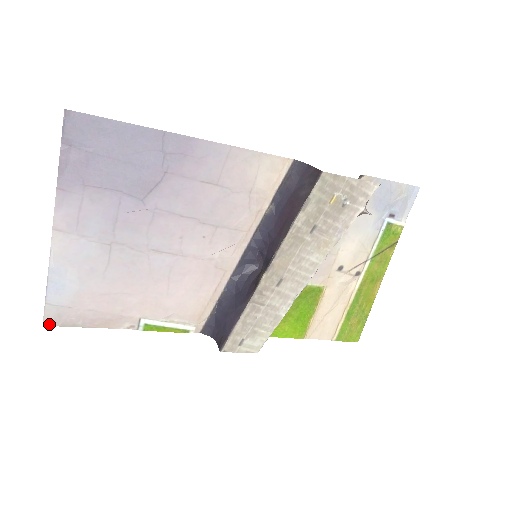
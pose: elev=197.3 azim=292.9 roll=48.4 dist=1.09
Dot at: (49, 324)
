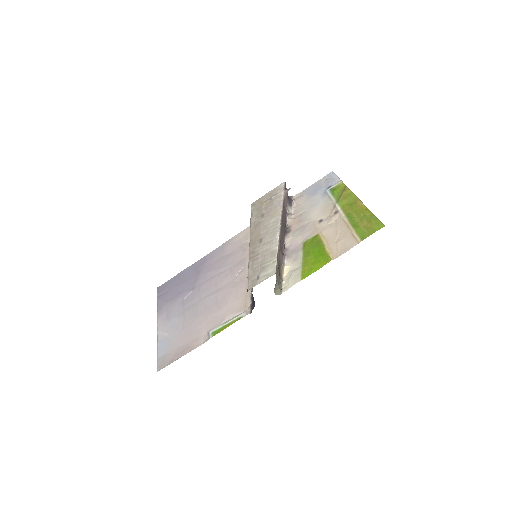
Dot at: (160, 369)
